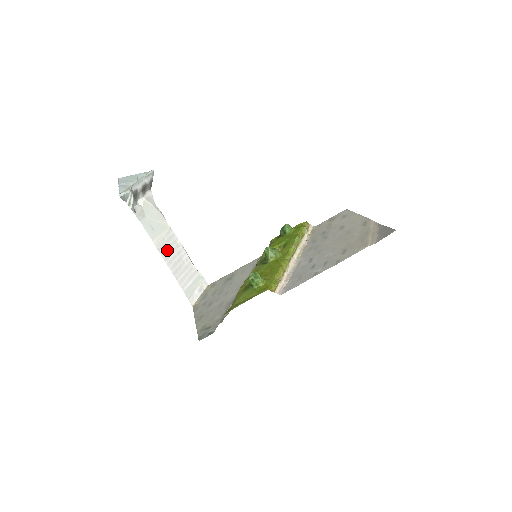
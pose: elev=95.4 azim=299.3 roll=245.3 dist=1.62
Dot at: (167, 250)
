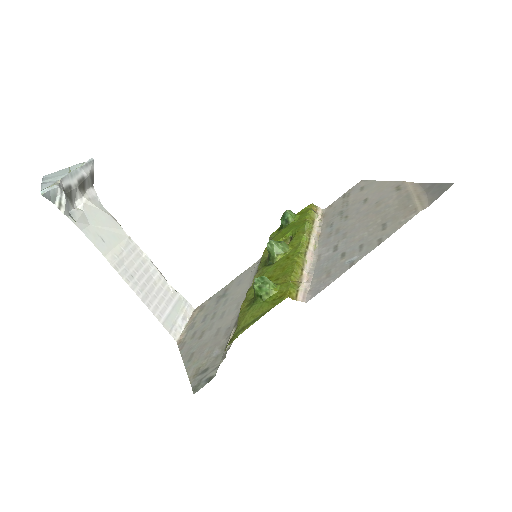
Dot at: (129, 268)
